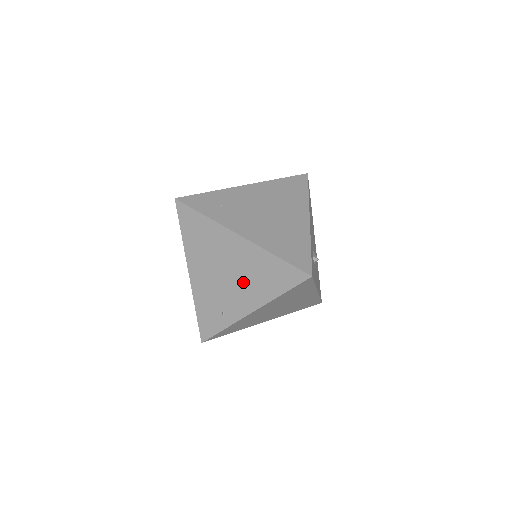
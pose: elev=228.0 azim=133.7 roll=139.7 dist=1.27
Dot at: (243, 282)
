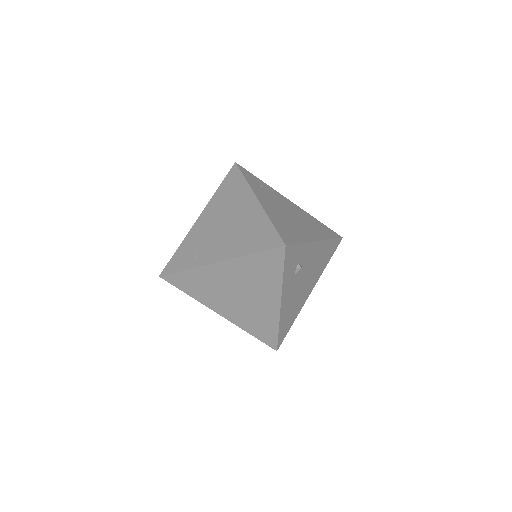
Dot at: (231, 235)
